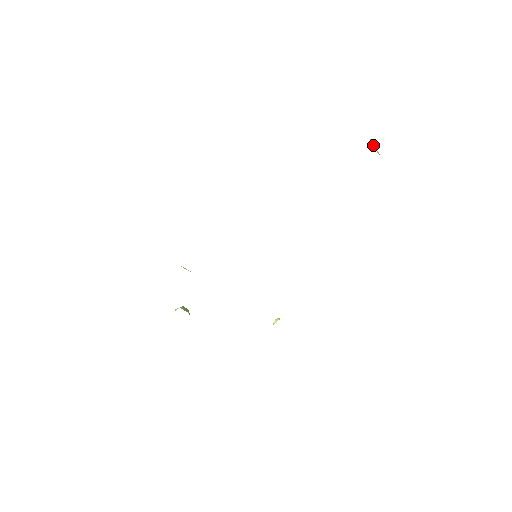
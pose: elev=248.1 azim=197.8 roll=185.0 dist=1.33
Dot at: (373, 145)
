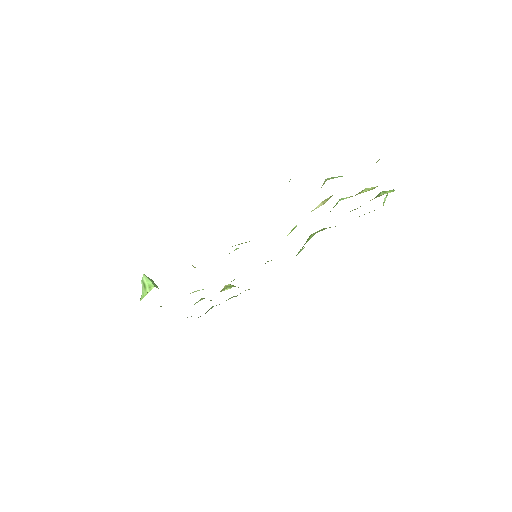
Dot at: occluded
